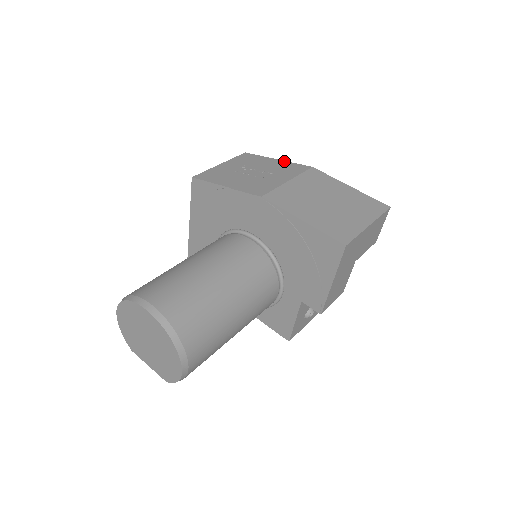
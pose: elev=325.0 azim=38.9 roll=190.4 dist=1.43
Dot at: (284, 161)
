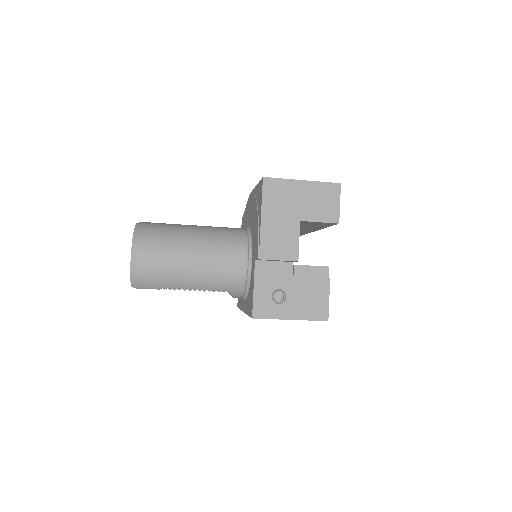
Dot at: occluded
